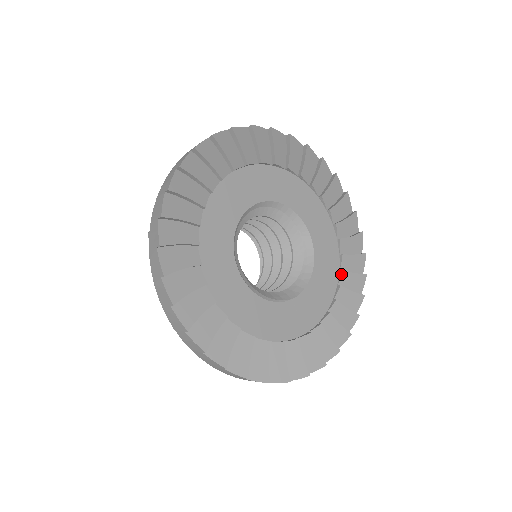
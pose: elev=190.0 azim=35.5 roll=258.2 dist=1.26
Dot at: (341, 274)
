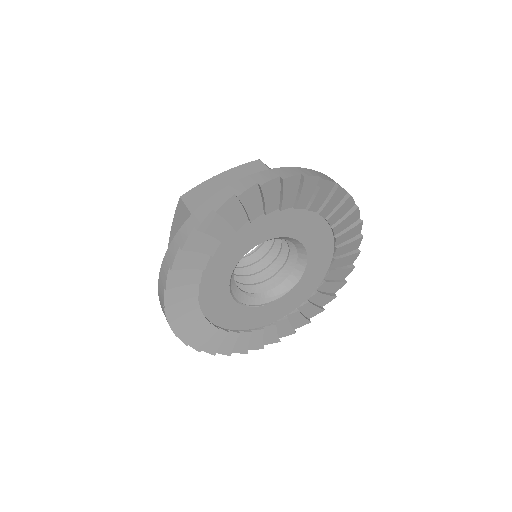
Dot at: (335, 240)
